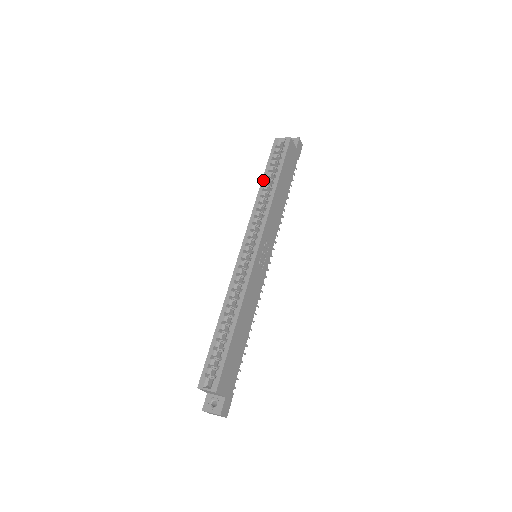
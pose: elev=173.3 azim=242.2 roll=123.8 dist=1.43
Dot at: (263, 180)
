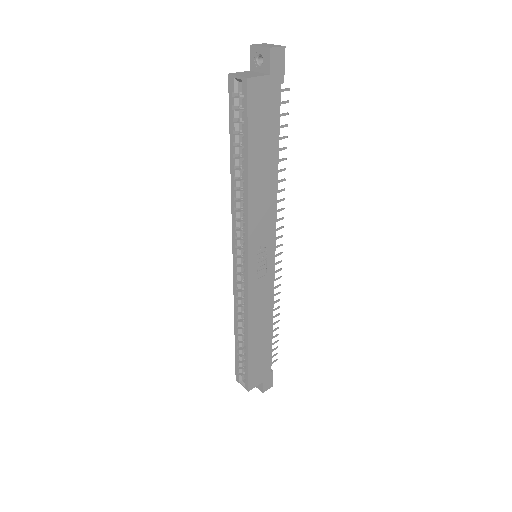
Dot at: (231, 161)
